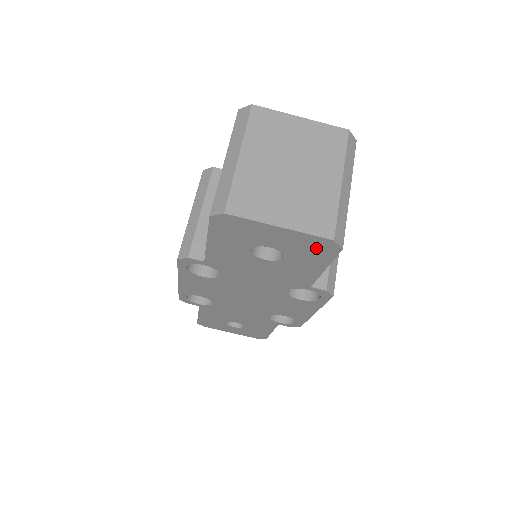
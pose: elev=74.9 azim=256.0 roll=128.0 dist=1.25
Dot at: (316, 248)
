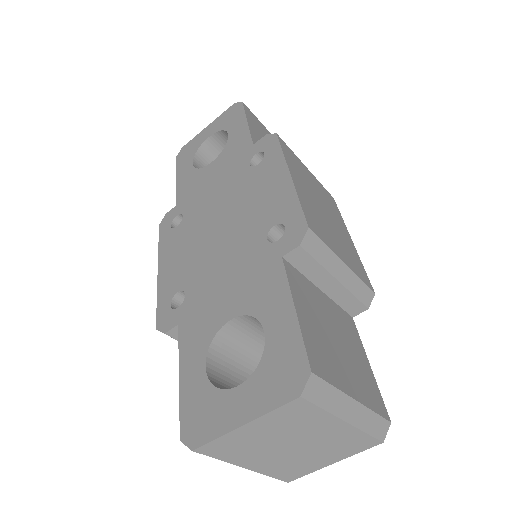
Dot at: occluded
